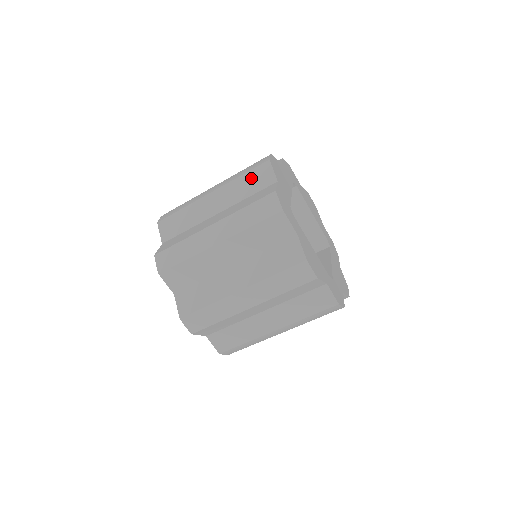
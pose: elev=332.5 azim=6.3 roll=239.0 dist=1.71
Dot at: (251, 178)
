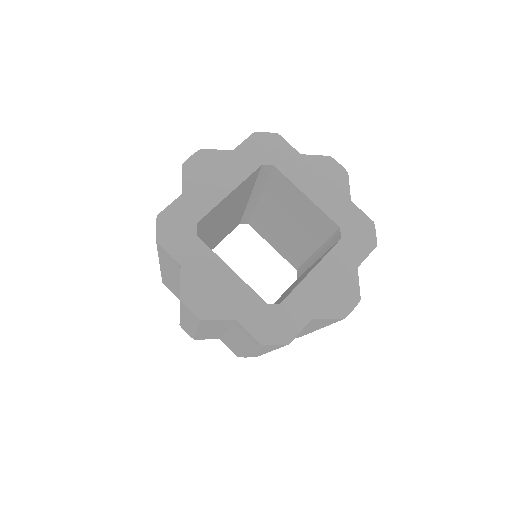
Dot at: occluded
